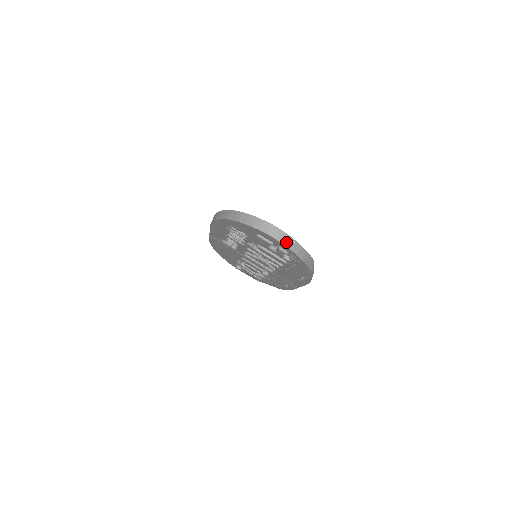
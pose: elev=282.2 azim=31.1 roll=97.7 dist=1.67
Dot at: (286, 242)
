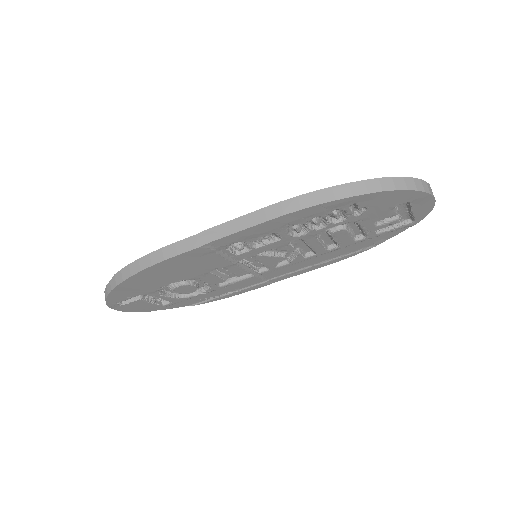
Dot at: occluded
